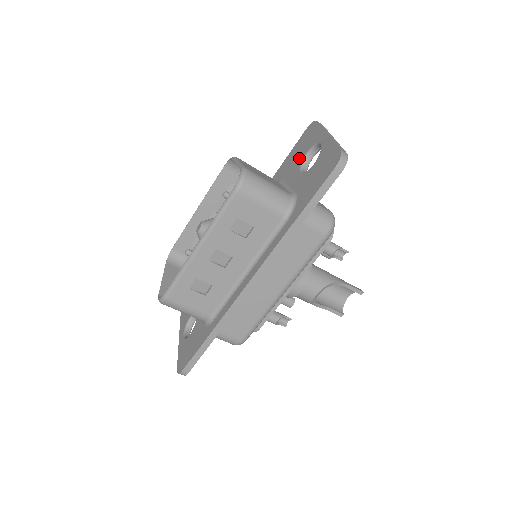
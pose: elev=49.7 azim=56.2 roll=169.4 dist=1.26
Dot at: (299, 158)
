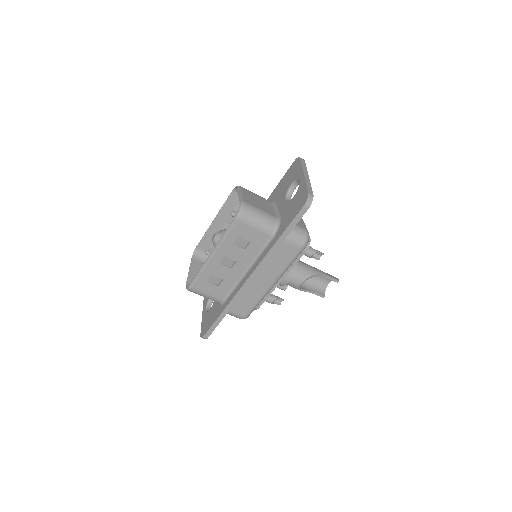
Dot at: (286, 187)
